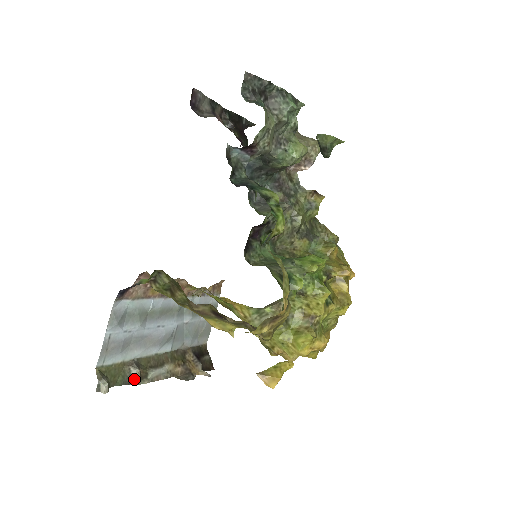
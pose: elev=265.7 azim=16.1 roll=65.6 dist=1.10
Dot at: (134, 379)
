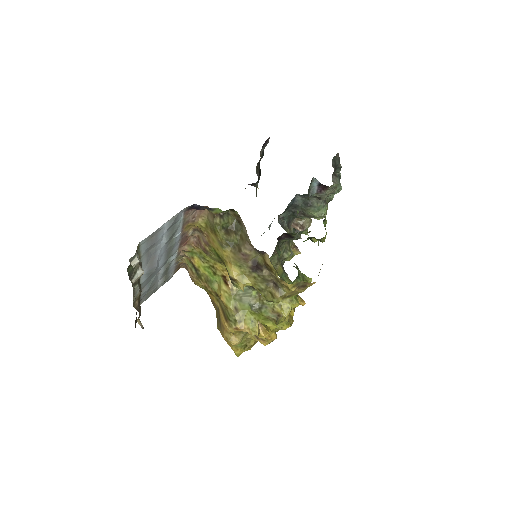
Dot at: (135, 278)
